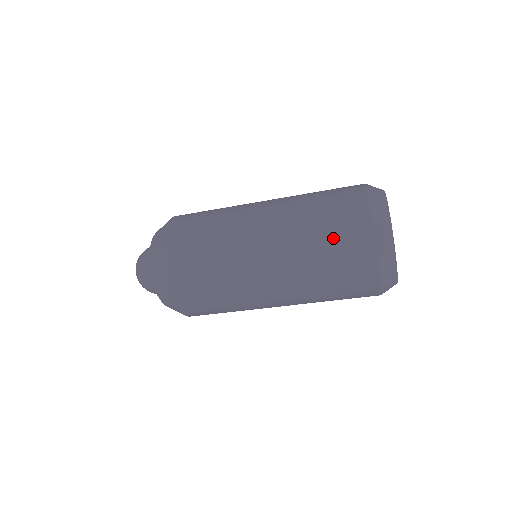
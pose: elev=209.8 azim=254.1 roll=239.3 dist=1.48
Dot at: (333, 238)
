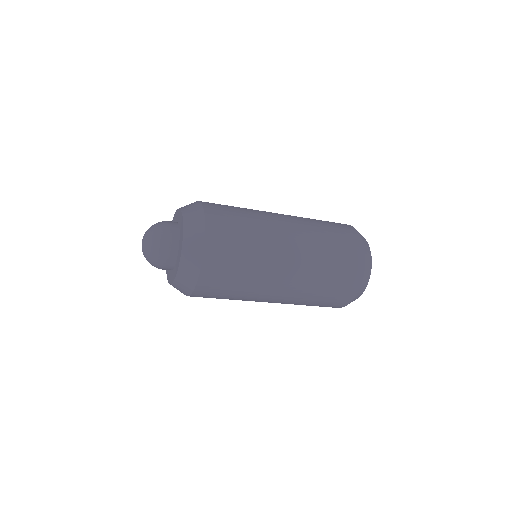
Dot at: (333, 292)
